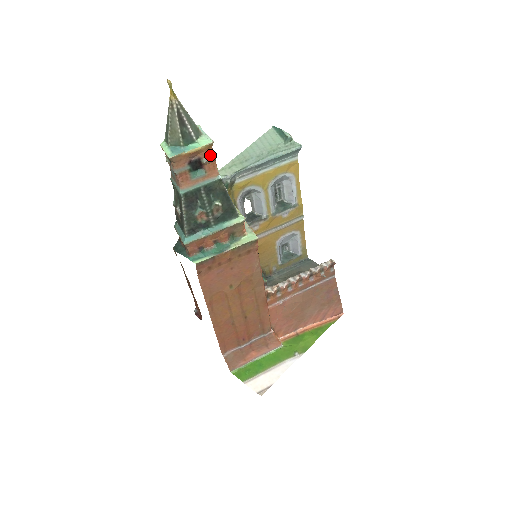
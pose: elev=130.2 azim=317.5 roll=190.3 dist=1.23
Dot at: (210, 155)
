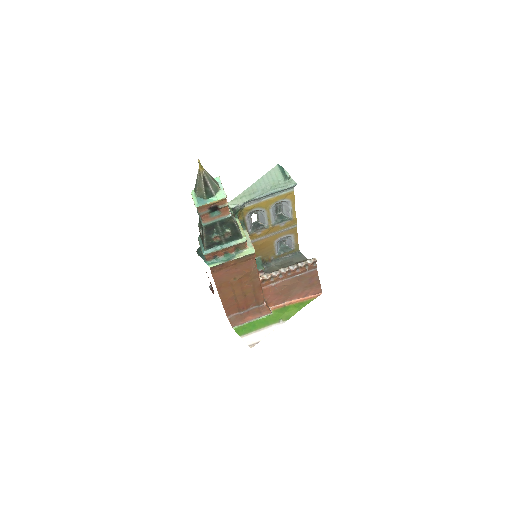
Dot at: (224, 203)
